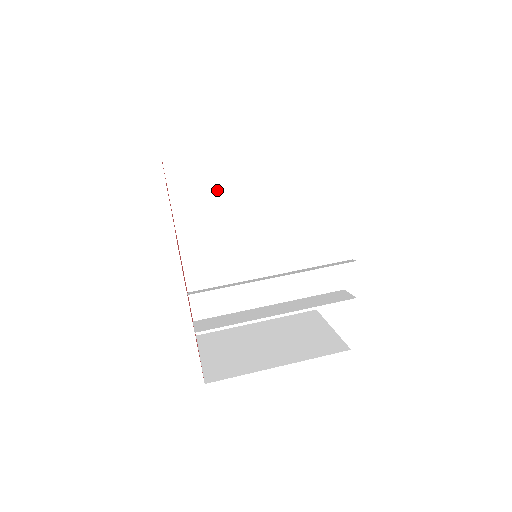
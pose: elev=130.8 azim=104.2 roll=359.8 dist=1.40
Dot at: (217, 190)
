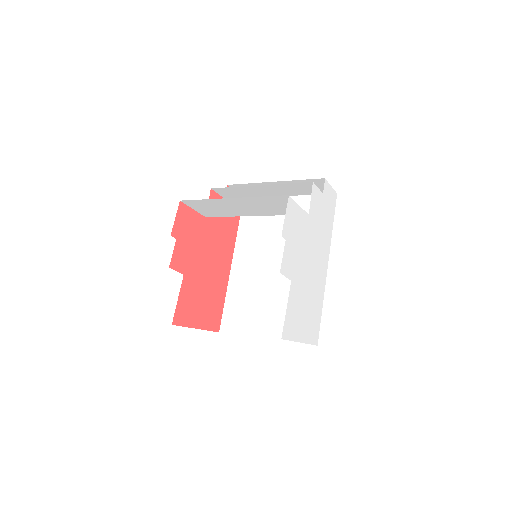
Dot at: (270, 223)
